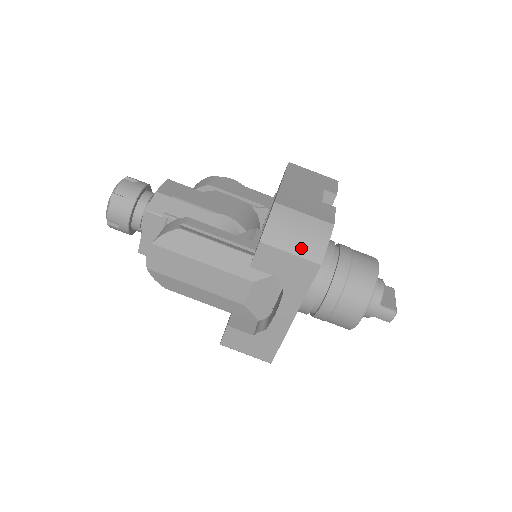
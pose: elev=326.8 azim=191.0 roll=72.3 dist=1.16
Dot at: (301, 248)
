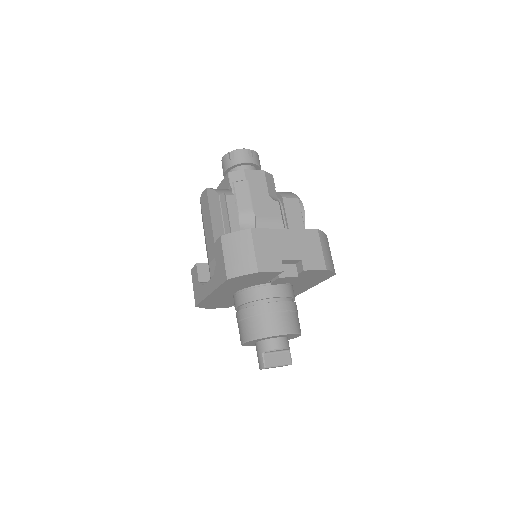
Dot at: (230, 261)
